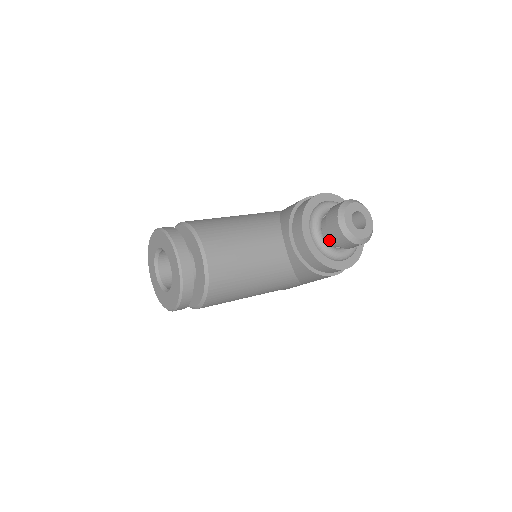
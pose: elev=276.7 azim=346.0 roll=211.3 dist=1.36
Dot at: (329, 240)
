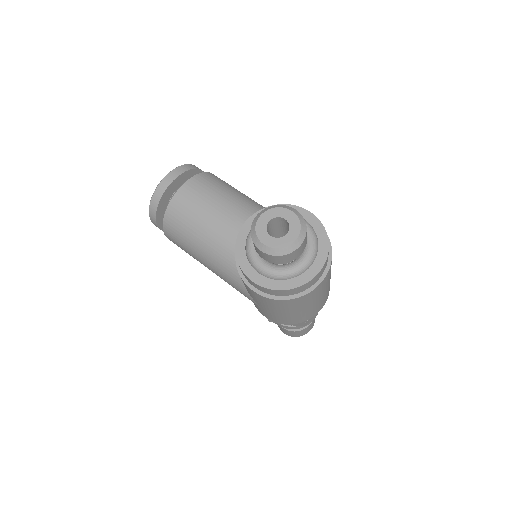
Dot at: occluded
